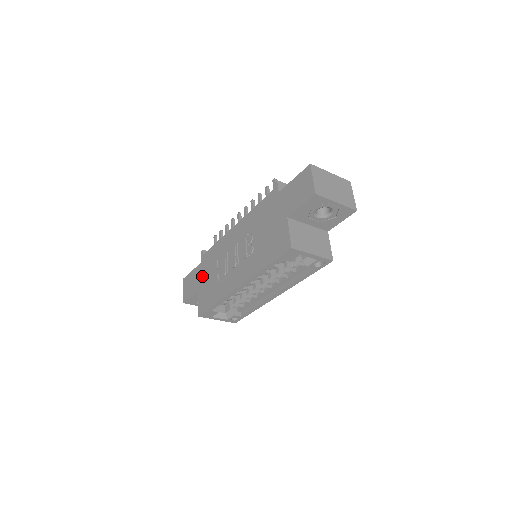
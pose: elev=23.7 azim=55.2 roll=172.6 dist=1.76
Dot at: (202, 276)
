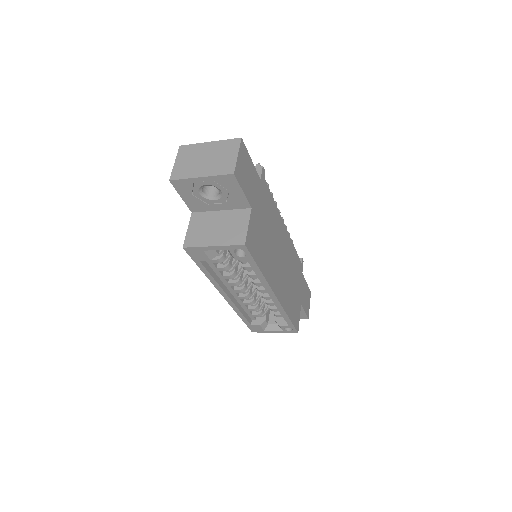
Dot at: occluded
